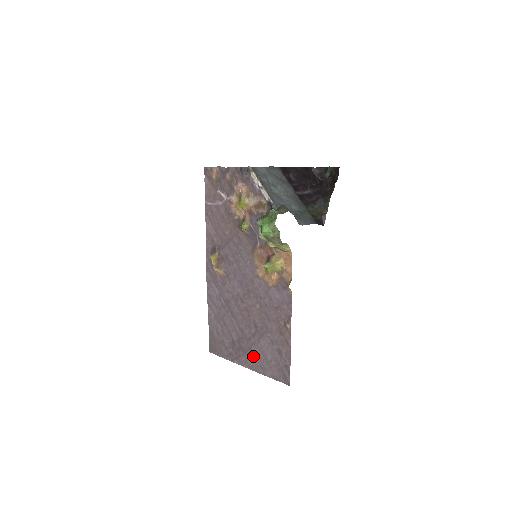
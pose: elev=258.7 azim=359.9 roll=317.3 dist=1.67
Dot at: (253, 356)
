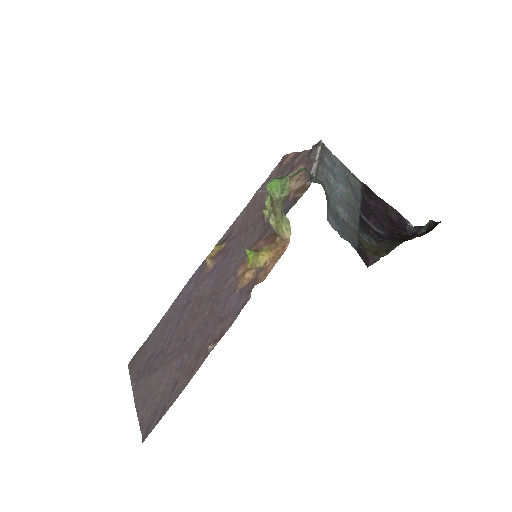
Dot at: (151, 381)
